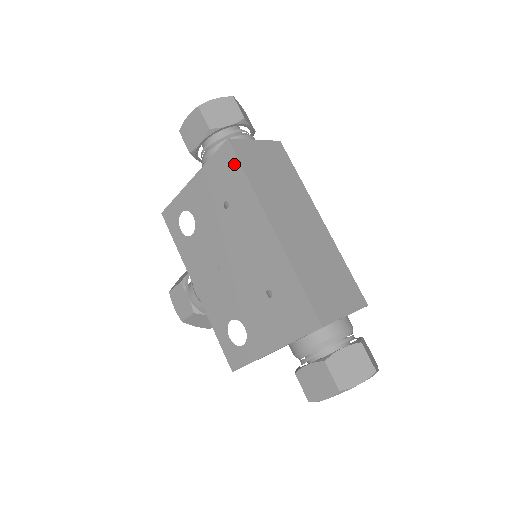
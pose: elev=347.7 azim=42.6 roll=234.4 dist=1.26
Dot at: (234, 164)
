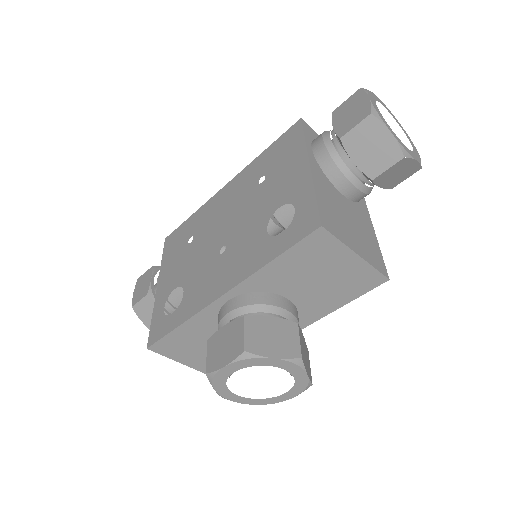
Dot at: (178, 231)
